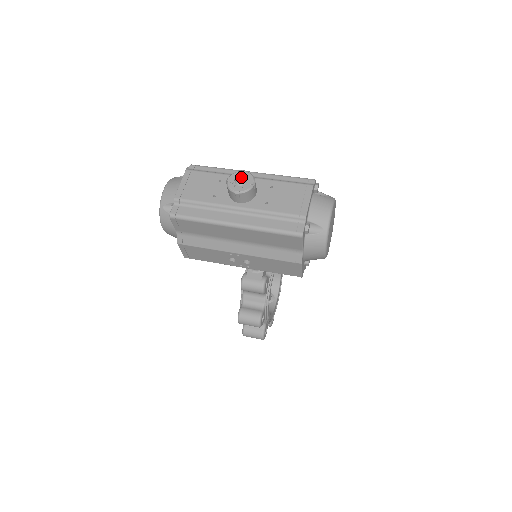
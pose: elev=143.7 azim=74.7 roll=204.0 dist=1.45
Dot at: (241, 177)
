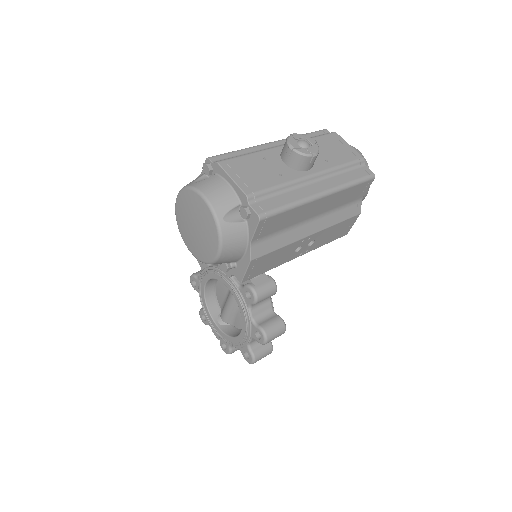
Dot at: (300, 139)
